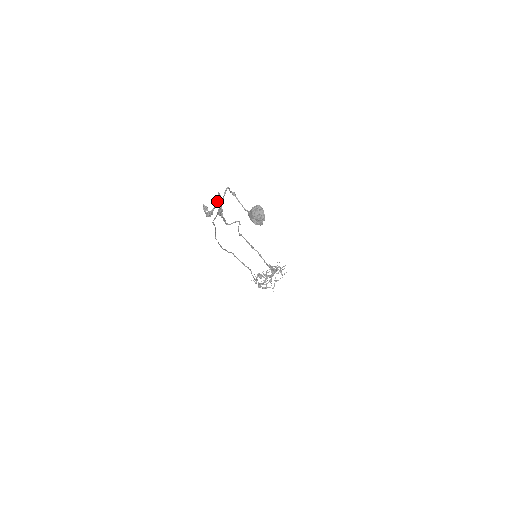
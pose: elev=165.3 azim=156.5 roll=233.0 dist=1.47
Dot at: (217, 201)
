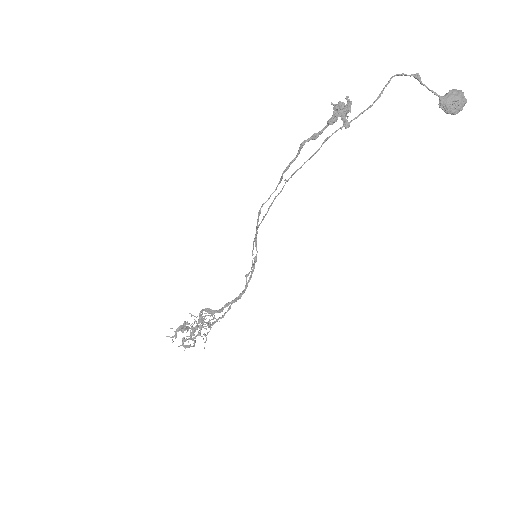
Dot at: (345, 106)
